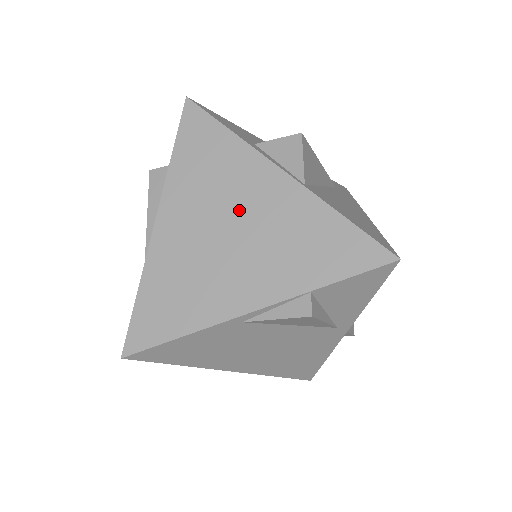
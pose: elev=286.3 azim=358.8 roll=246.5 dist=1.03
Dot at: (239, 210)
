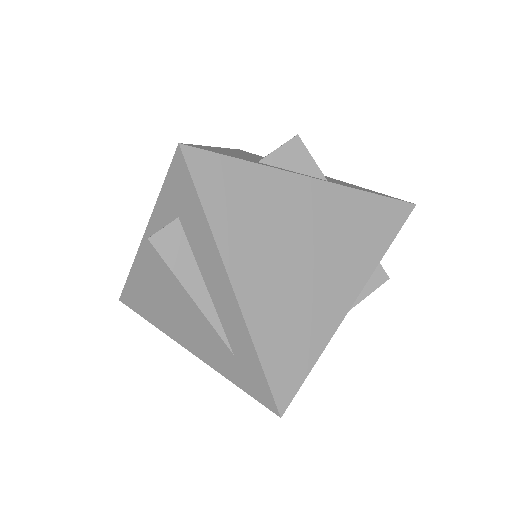
Dot at: (299, 232)
